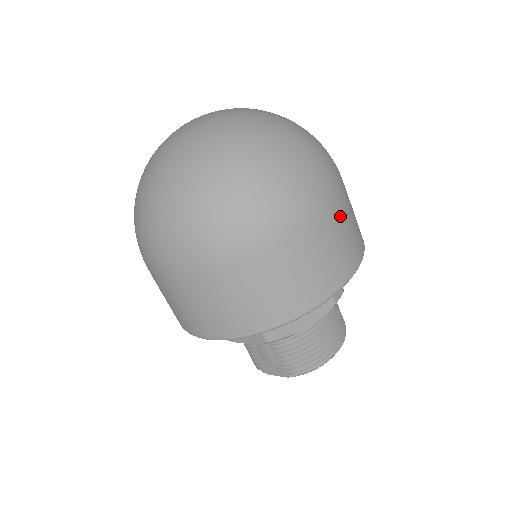
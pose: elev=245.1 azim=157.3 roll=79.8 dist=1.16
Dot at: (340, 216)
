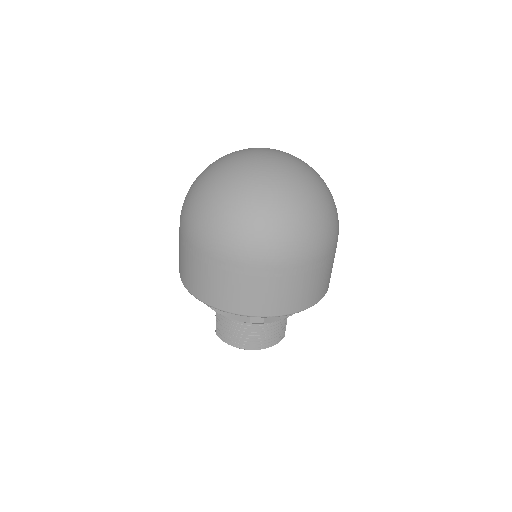
Dot at: (269, 279)
